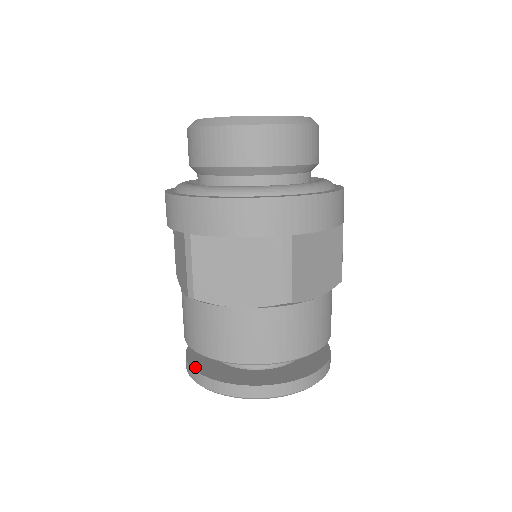
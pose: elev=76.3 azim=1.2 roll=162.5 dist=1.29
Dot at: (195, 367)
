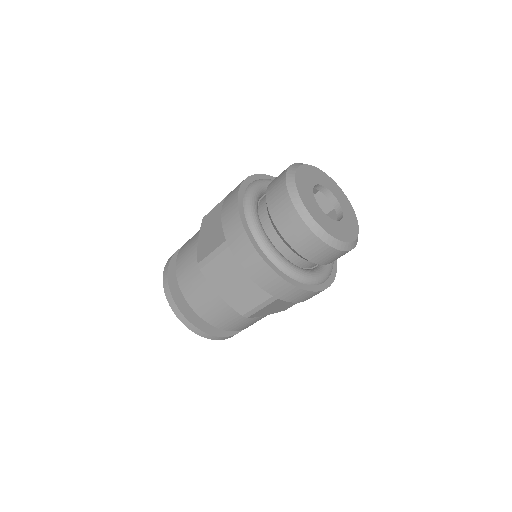
Dot at: (170, 281)
